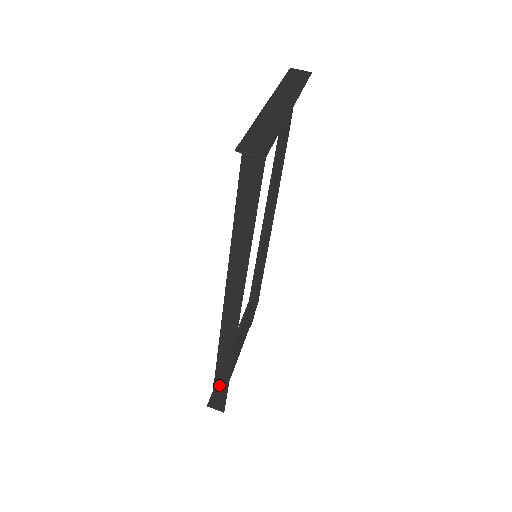
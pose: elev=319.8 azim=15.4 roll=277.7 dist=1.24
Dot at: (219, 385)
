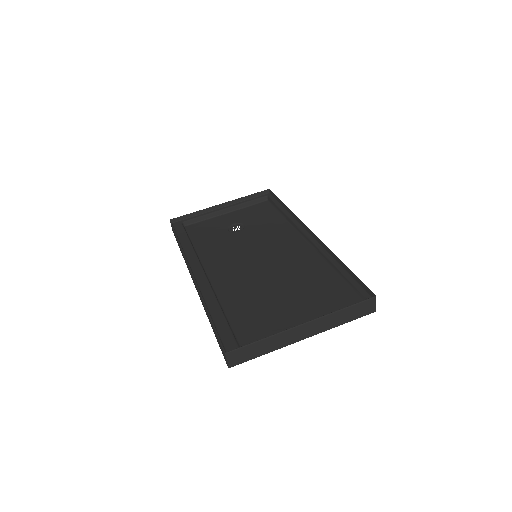
Dot at: occluded
